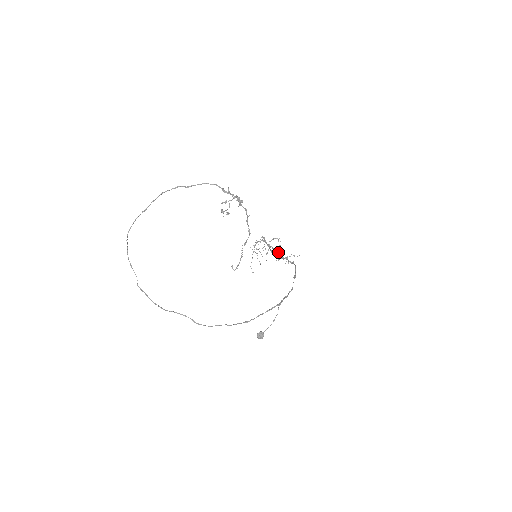
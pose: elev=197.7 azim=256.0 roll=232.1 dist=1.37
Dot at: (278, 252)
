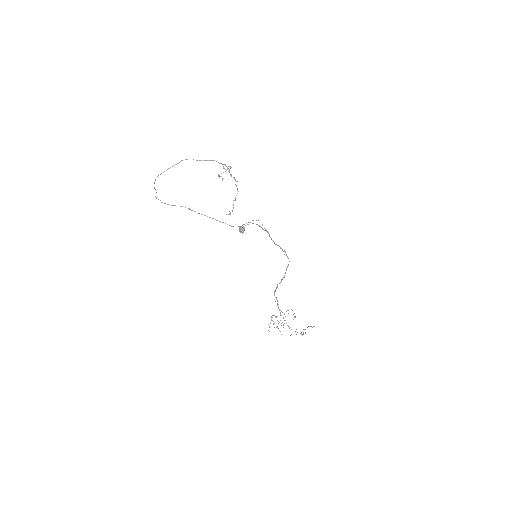
Dot at: (281, 279)
